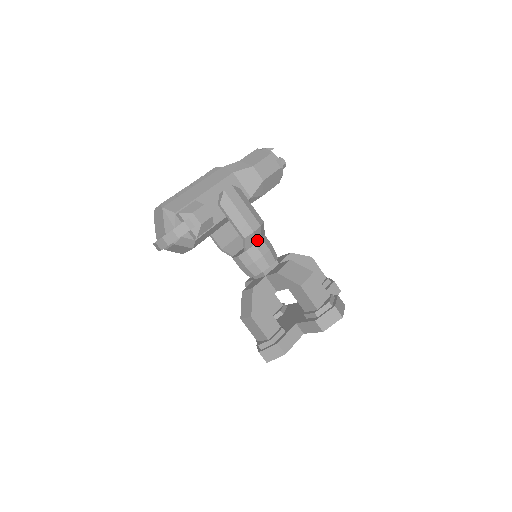
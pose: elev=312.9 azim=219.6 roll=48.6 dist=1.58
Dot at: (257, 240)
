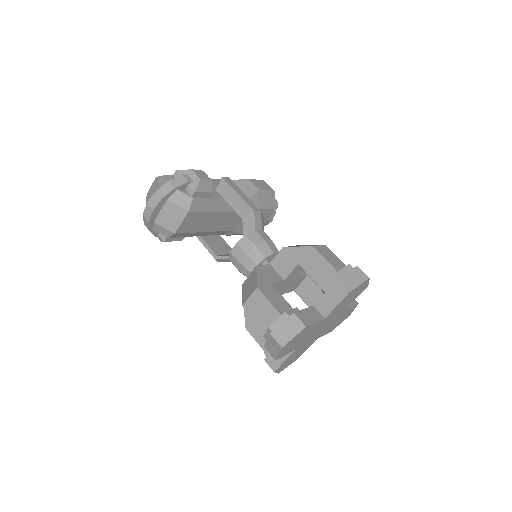
Dot at: (257, 227)
